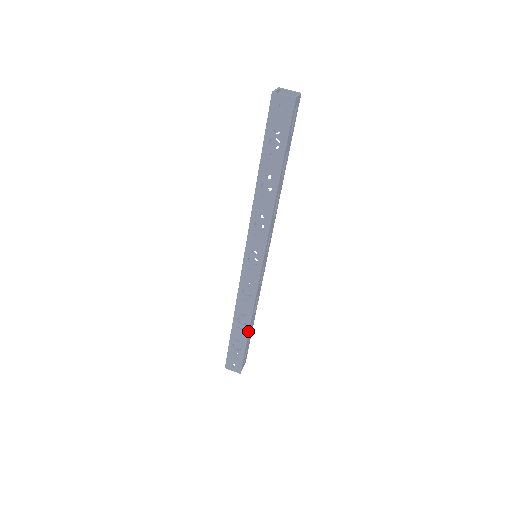
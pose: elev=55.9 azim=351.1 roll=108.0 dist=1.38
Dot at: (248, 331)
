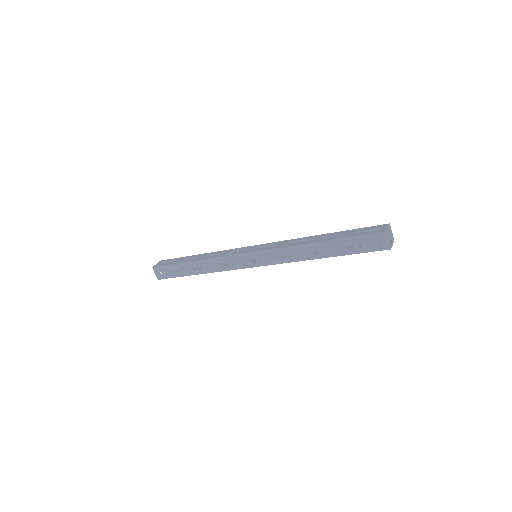
Dot at: (196, 274)
